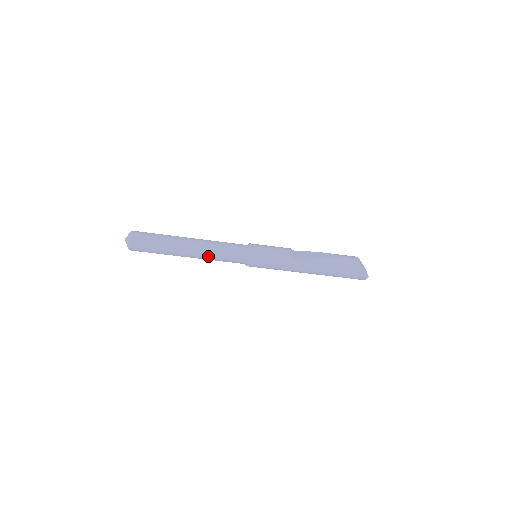
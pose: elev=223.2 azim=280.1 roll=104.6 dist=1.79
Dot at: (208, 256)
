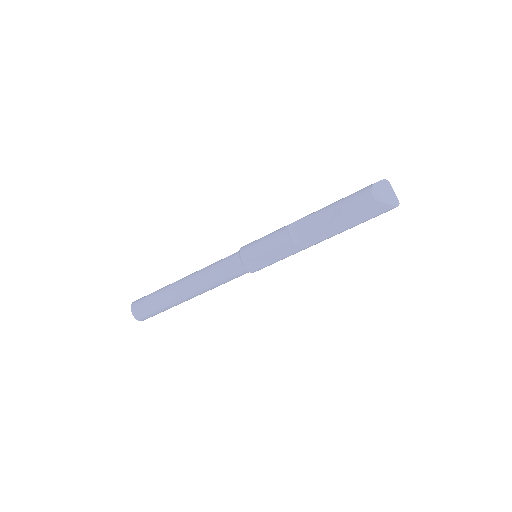
Dot at: (211, 289)
